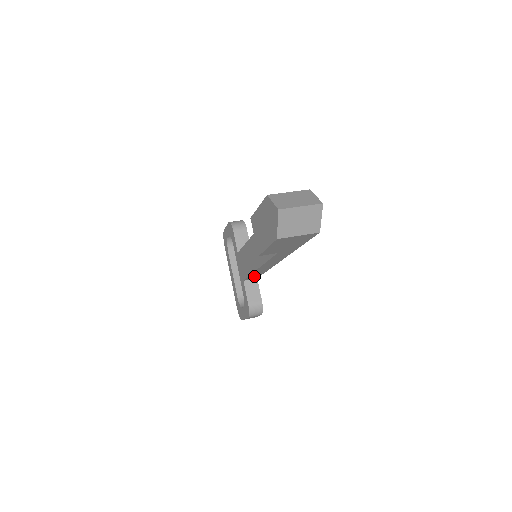
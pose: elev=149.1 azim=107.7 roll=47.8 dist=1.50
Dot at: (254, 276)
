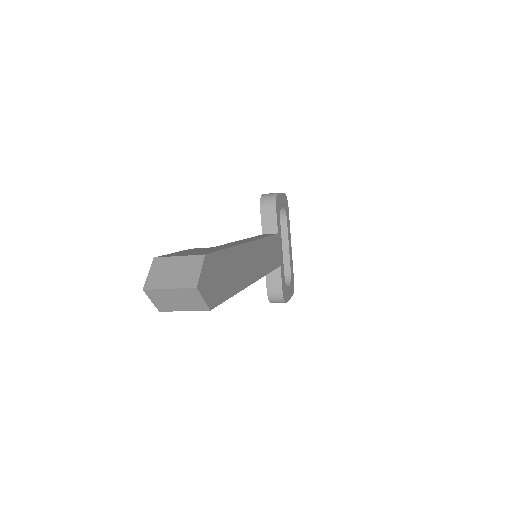
Dot at: occluded
